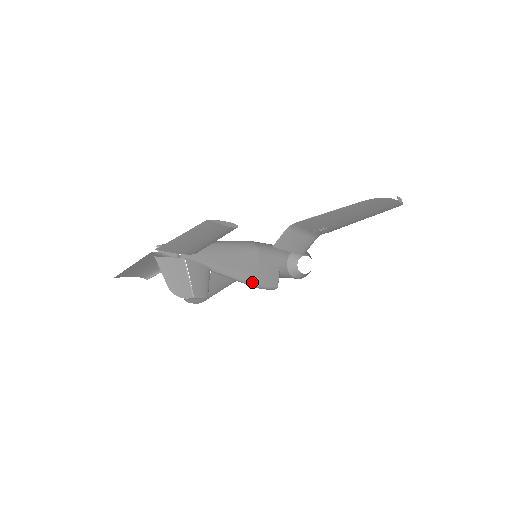
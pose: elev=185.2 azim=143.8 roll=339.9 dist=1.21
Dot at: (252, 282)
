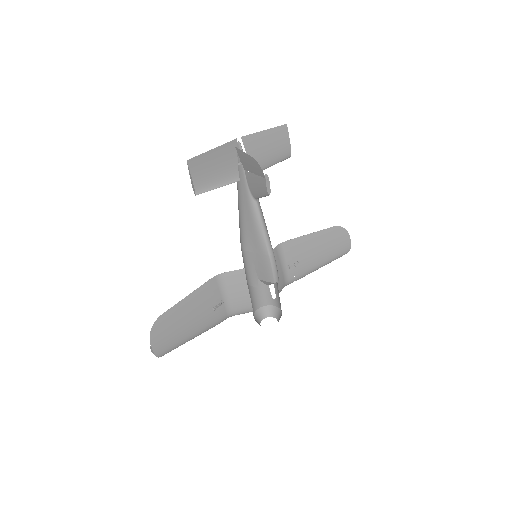
Dot at: (271, 246)
